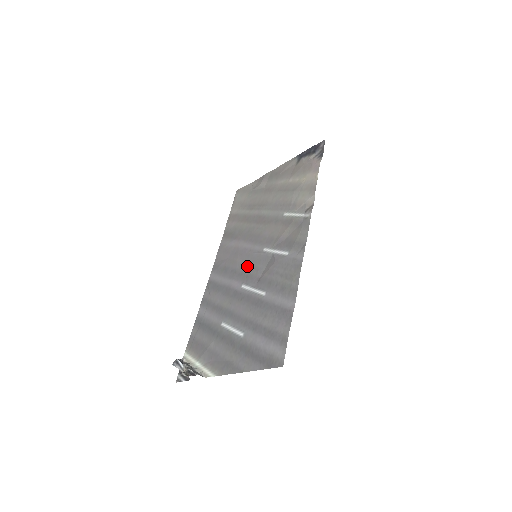
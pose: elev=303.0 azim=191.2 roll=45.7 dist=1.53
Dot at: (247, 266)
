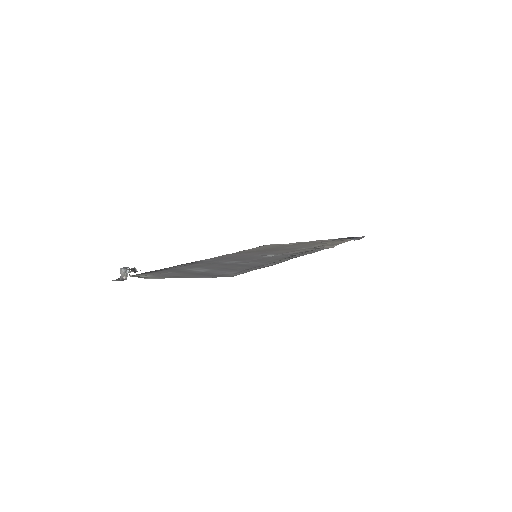
Dot at: (243, 258)
